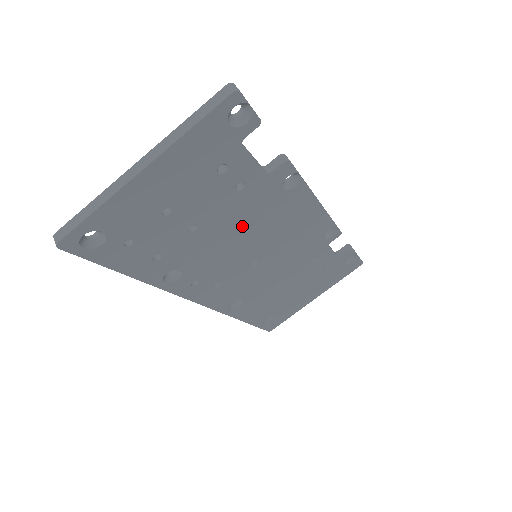
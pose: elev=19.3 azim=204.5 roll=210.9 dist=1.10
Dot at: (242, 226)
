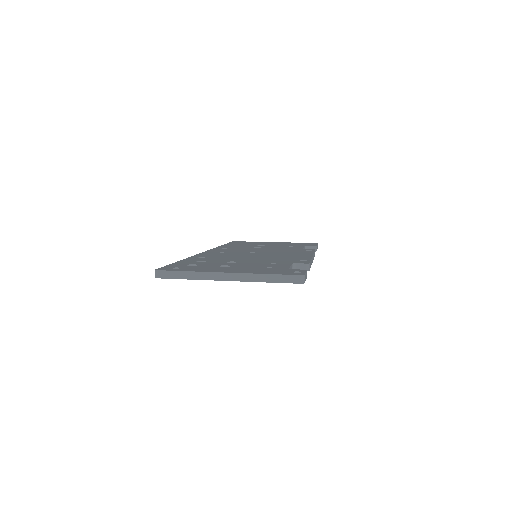
Dot at: occluded
